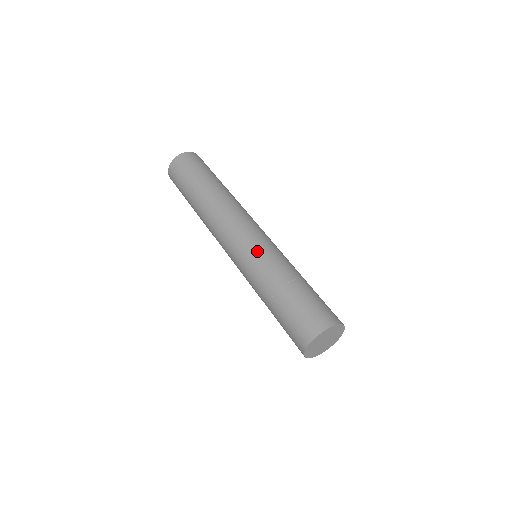
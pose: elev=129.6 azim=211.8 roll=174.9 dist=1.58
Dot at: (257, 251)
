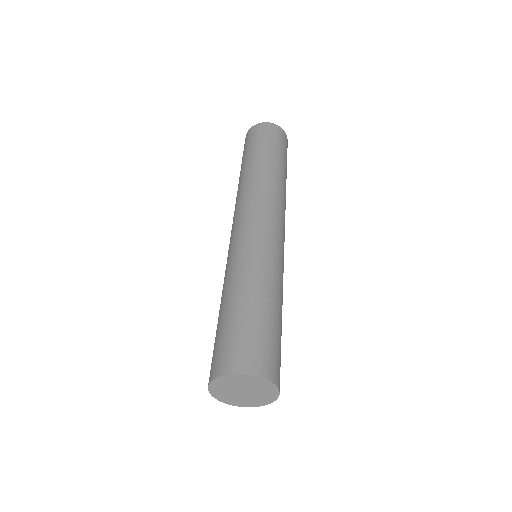
Dot at: (273, 251)
